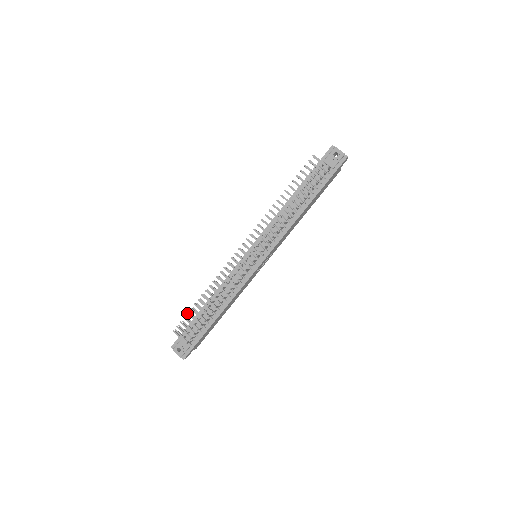
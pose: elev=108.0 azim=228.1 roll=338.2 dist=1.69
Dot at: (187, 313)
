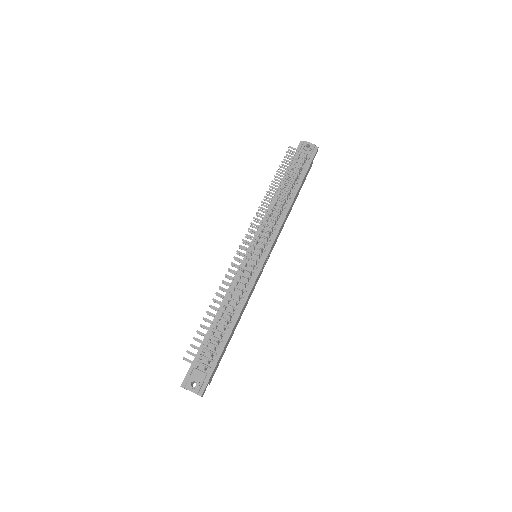
Dot at: (197, 331)
